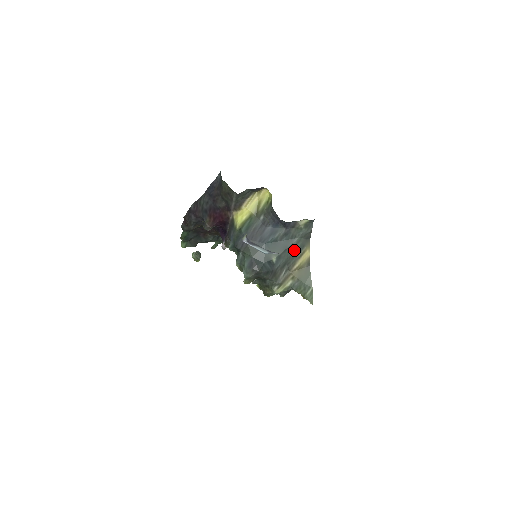
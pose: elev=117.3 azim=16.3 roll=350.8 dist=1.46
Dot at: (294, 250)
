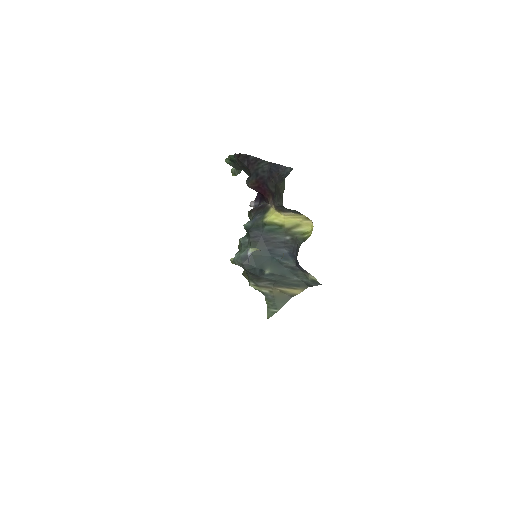
Dot at: (289, 281)
